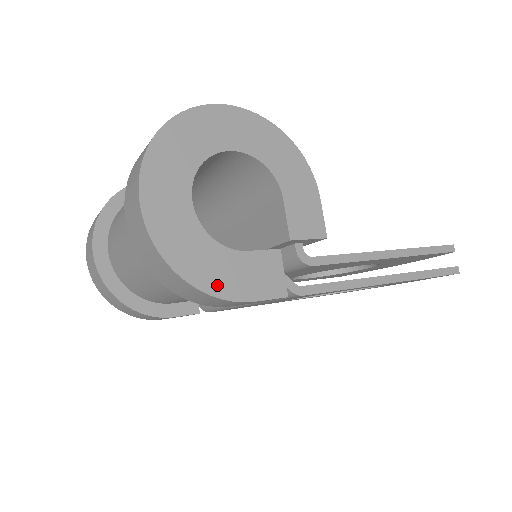
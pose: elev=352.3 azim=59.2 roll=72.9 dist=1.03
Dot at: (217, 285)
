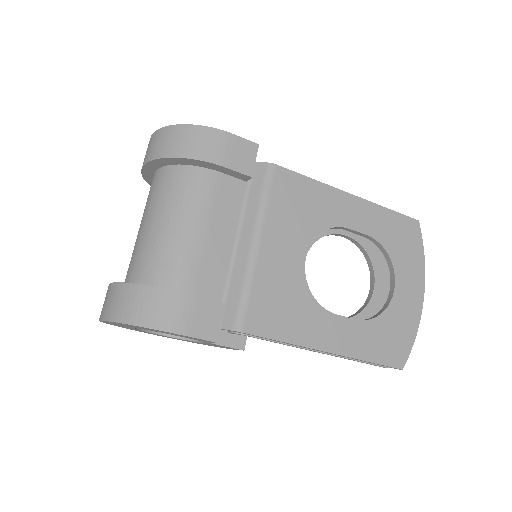
Dot at: occluded
